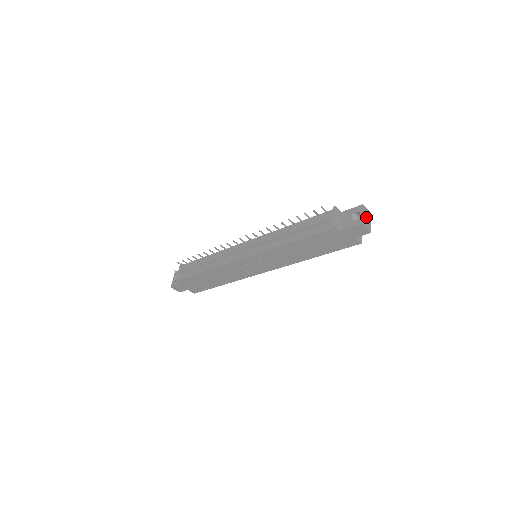
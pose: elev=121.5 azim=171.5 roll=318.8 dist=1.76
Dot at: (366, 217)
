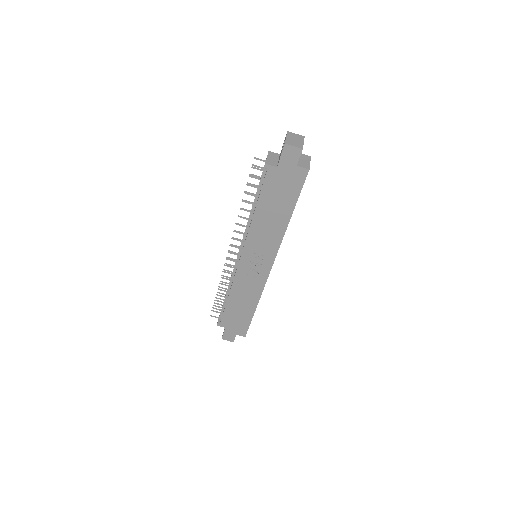
Dot at: (293, 139)
